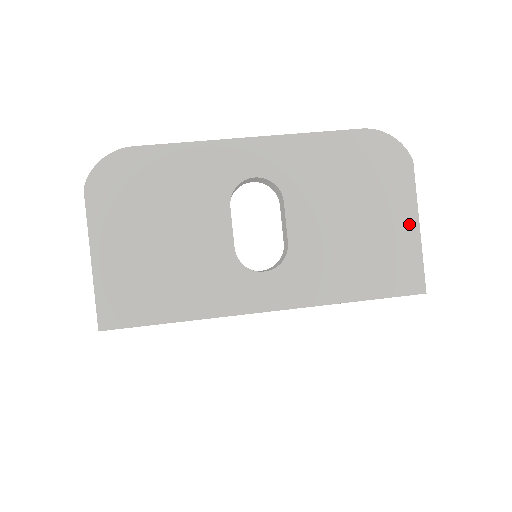
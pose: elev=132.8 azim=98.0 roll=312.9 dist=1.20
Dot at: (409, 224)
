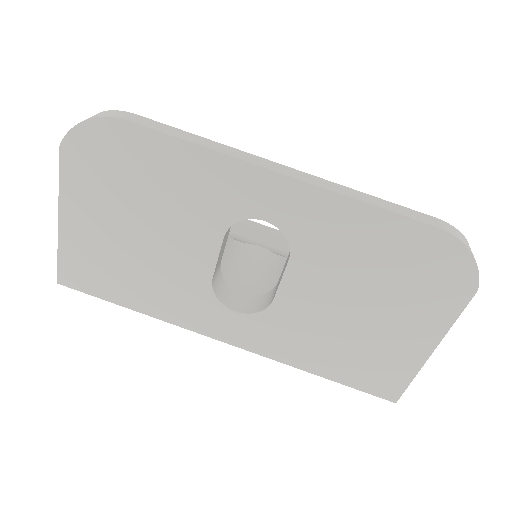
Dot at: (422, 345)
